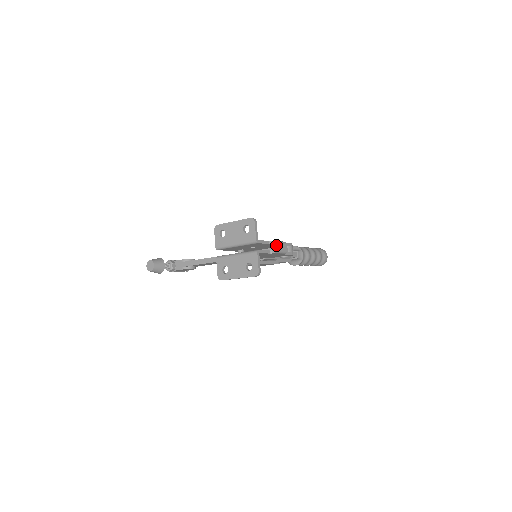
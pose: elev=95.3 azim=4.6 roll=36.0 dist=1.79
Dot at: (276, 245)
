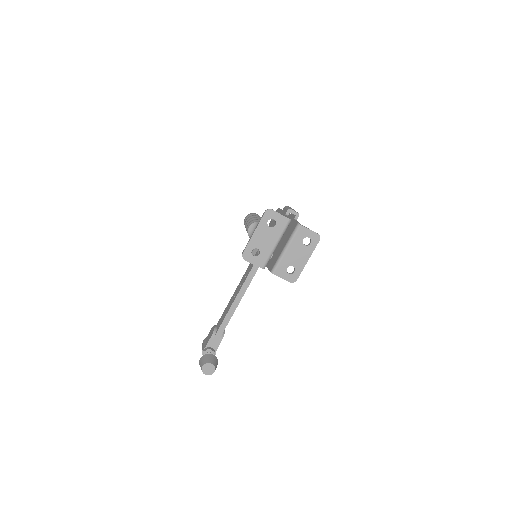
Dot at: (293, 210)
